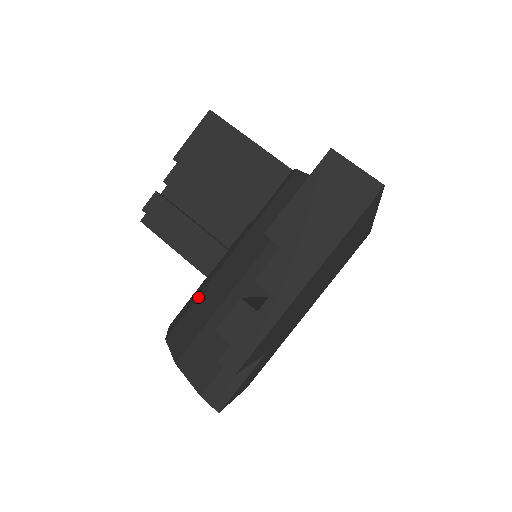
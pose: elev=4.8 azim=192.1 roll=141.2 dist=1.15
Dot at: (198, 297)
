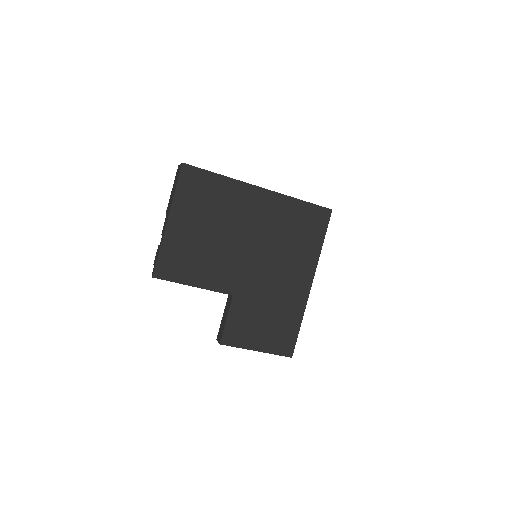
Dot at: occluded
